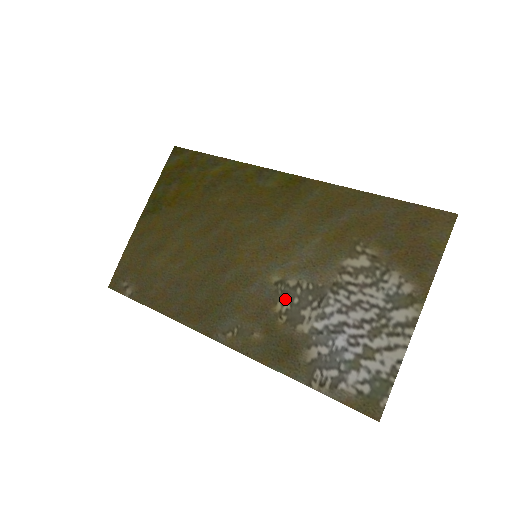
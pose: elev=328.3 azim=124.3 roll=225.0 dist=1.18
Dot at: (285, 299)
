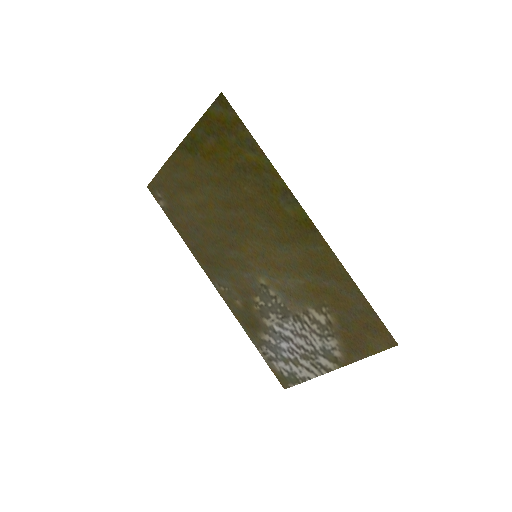
Dot at: (263, 298)
